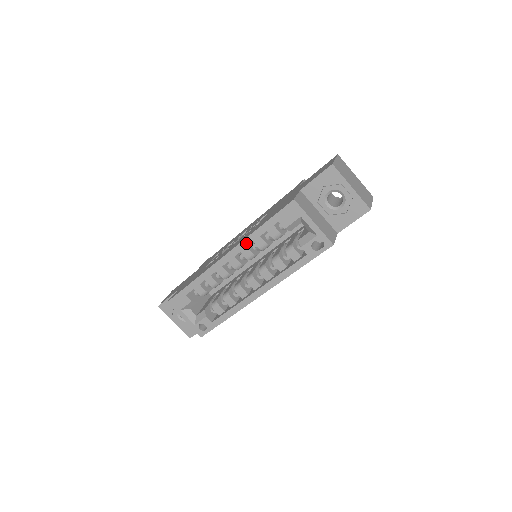
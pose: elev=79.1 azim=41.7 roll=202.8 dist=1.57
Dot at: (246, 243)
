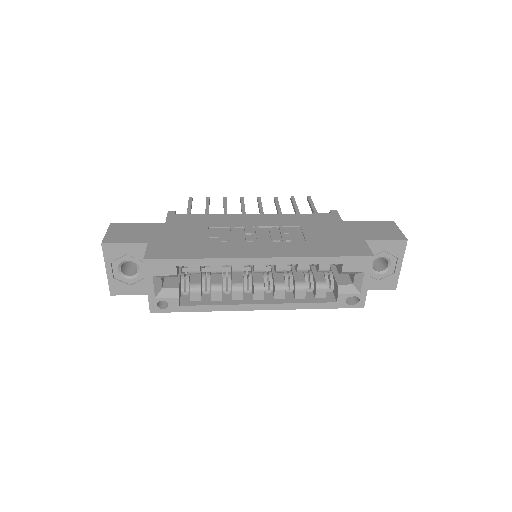
Dot at: (296, 261)
